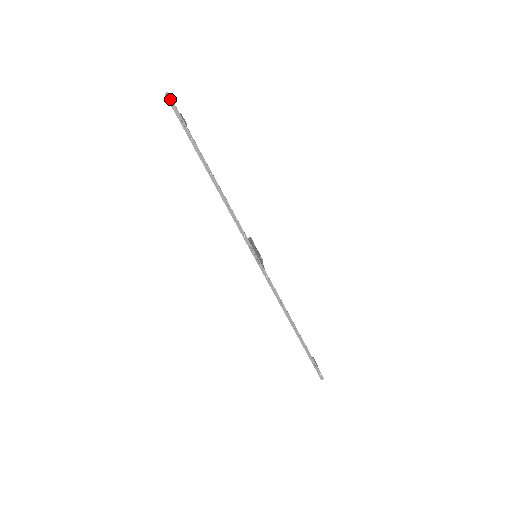
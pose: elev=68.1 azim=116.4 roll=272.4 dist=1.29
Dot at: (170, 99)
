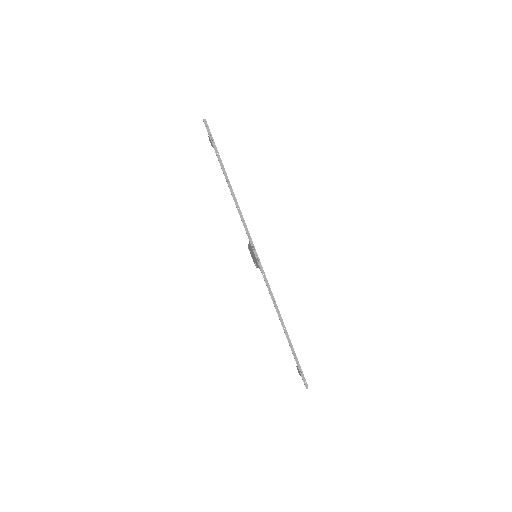
Dot at: (206, 124)
